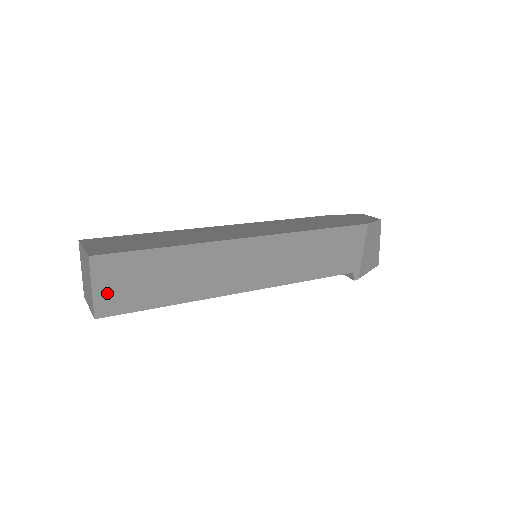
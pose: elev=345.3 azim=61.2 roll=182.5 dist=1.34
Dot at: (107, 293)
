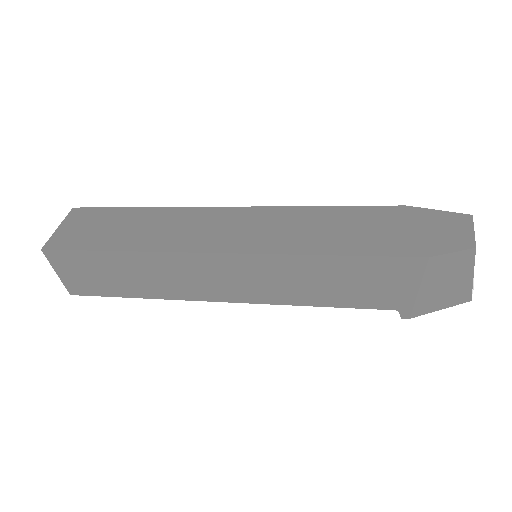
Dot at: (72, 279)
